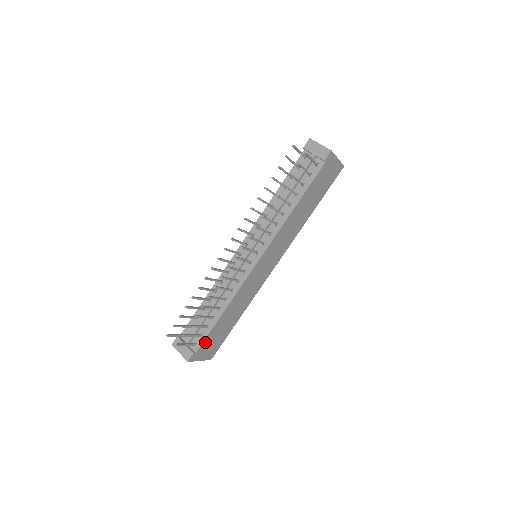
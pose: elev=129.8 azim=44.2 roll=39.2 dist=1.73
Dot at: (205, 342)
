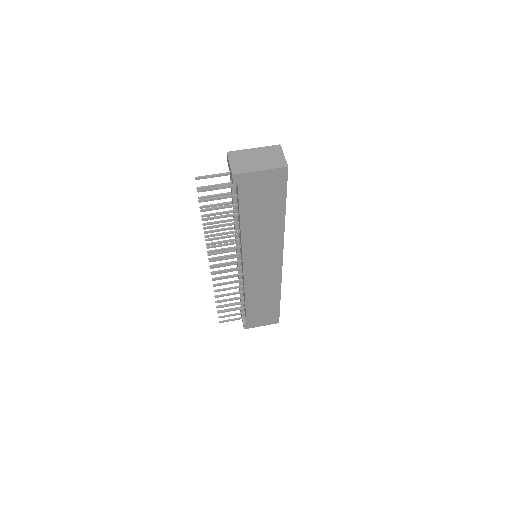
Dot at: (250, 318)
